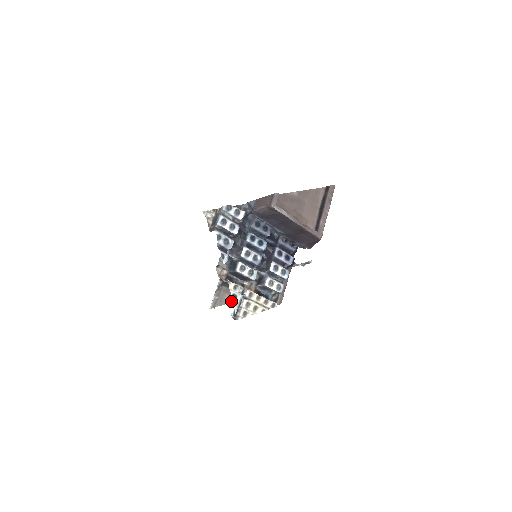
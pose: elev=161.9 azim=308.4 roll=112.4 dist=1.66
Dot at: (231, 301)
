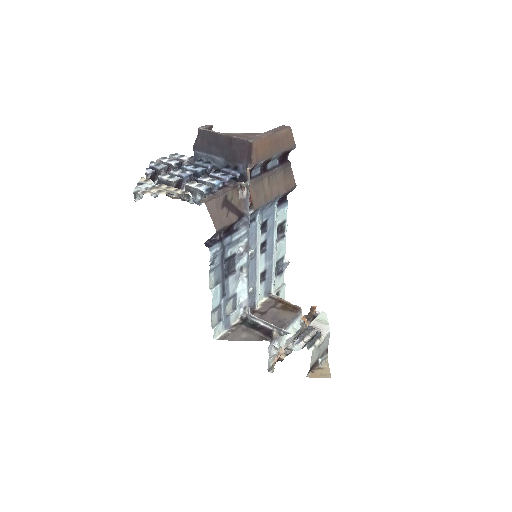
Dot at: (249, 340)
